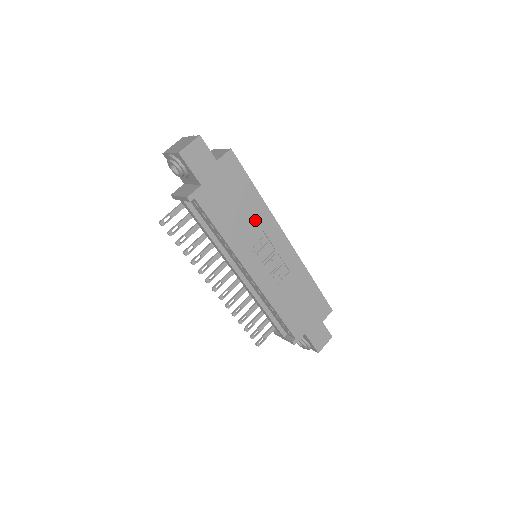
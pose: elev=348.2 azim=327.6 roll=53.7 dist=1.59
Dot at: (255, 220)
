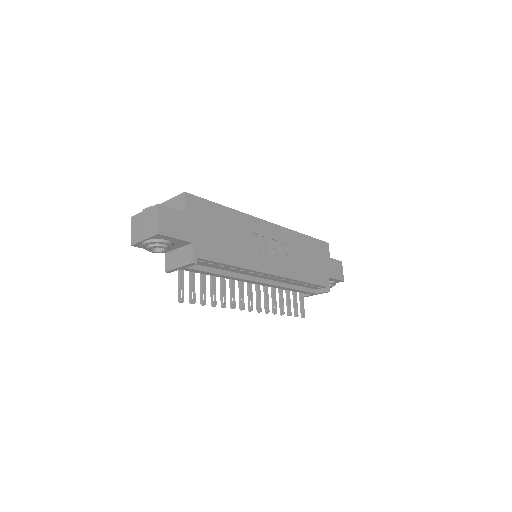
Dot at: (242, 231)
